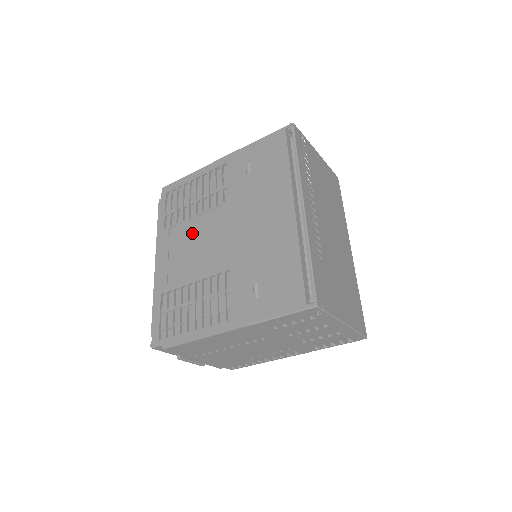
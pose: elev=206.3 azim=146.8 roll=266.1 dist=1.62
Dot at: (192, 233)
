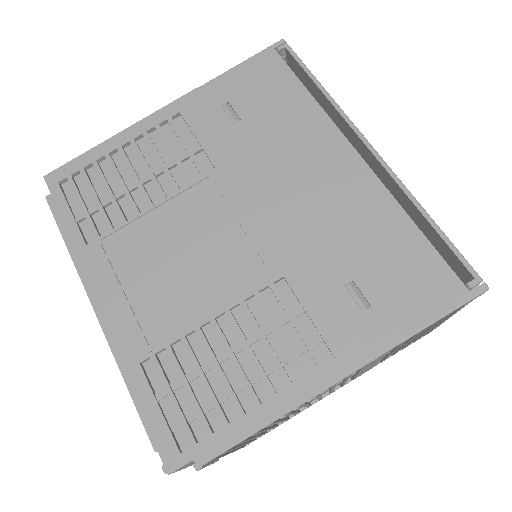
Dot at: (161, 237)
